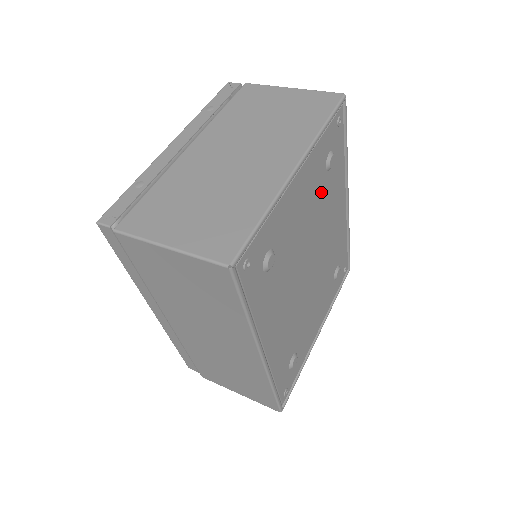
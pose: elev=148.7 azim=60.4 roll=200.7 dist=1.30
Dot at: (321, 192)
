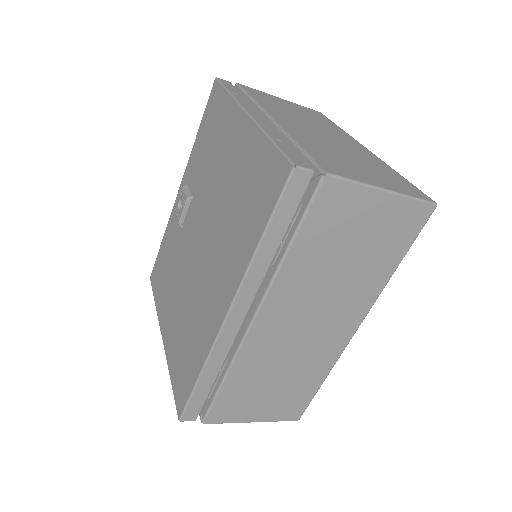
Dot at: occluded
